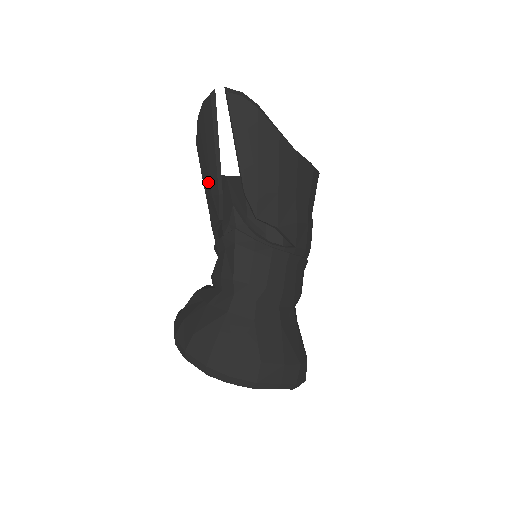
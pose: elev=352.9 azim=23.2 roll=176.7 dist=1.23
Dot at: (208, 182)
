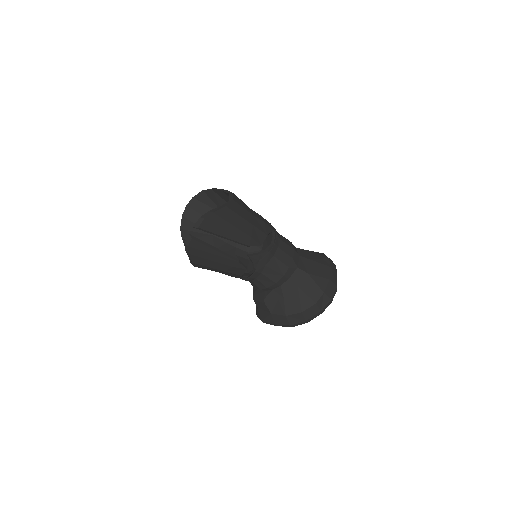
Dot at: (224, 266)
